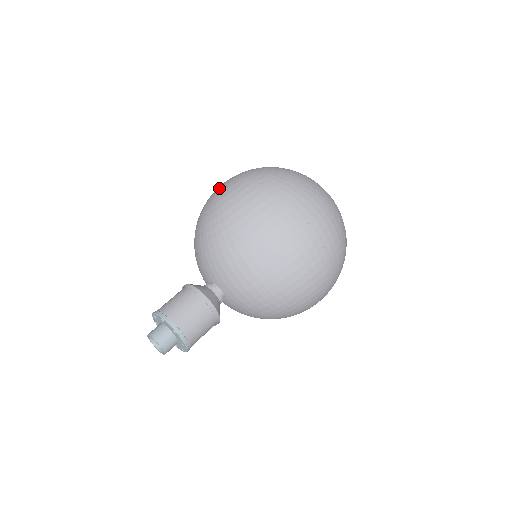
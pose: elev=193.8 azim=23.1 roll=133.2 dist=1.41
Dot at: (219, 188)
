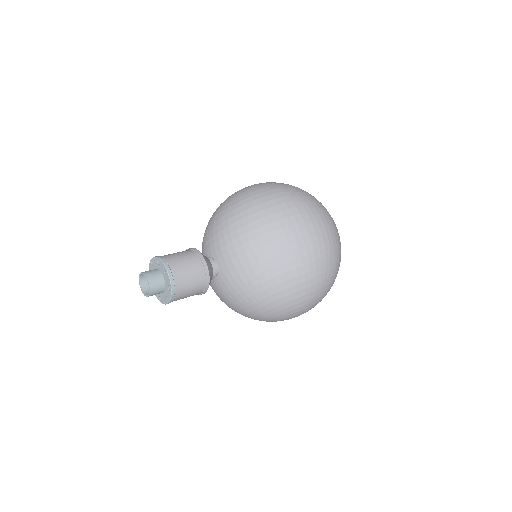
Dot at: occluded
